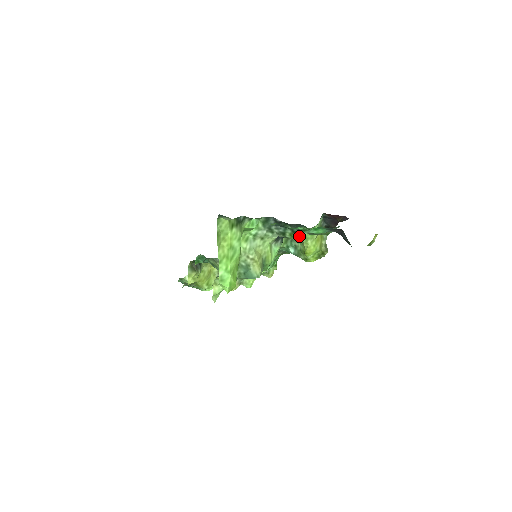
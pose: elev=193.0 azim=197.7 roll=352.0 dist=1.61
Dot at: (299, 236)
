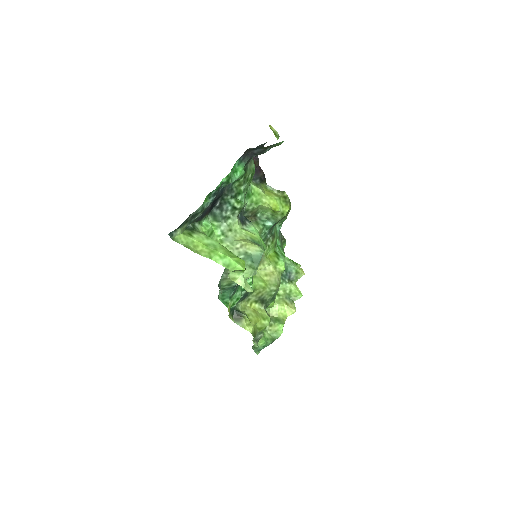
Dot at: (243, 196)
